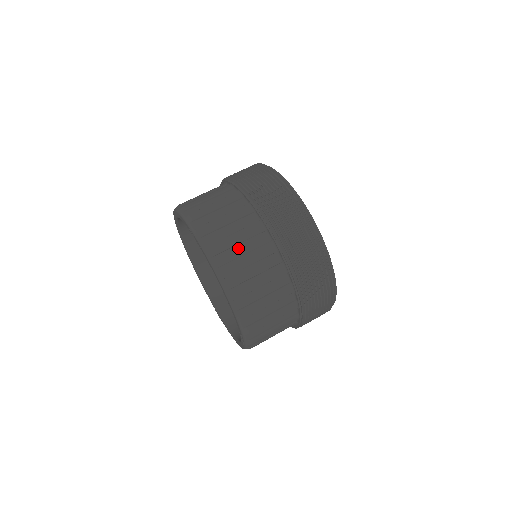
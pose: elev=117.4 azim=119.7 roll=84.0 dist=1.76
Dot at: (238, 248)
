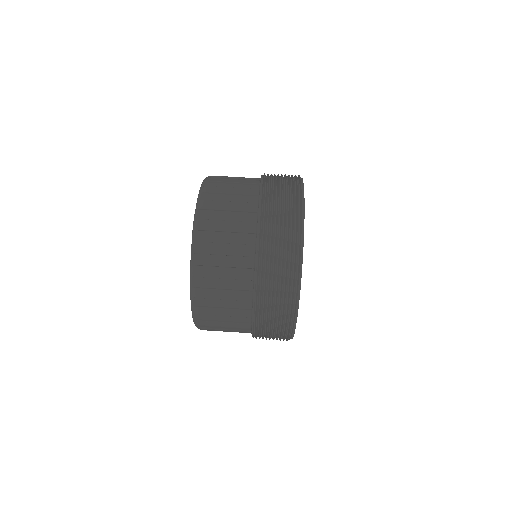
Dot at: (221, 258)
